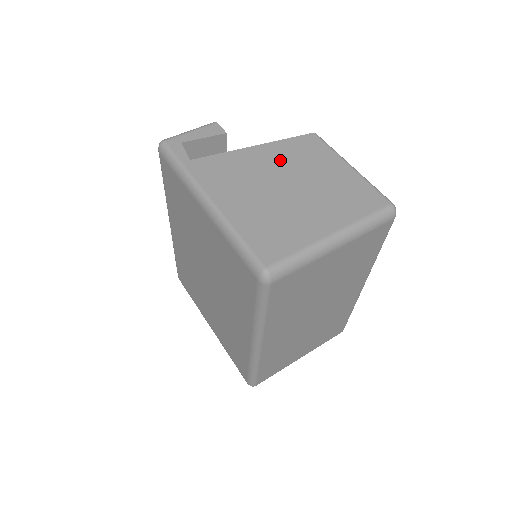
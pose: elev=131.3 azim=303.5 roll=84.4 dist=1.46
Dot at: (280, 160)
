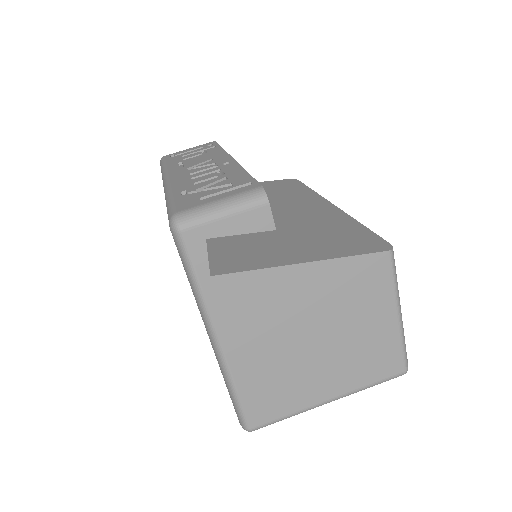
Dot at: (325, 294)
